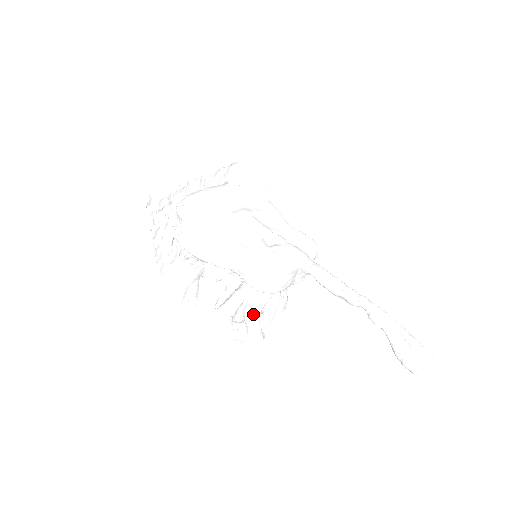
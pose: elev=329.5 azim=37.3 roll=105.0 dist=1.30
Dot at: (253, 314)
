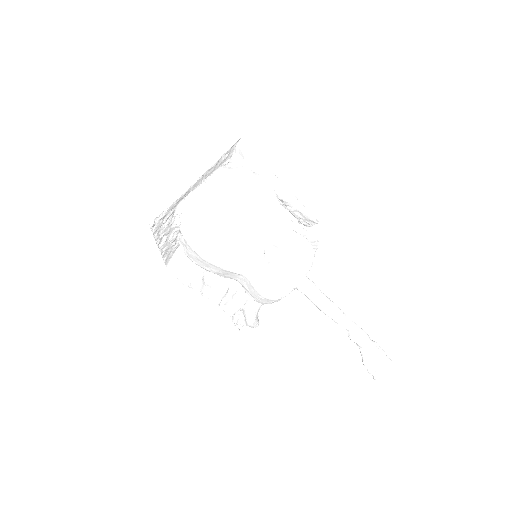
Dot at: (251, 316)
